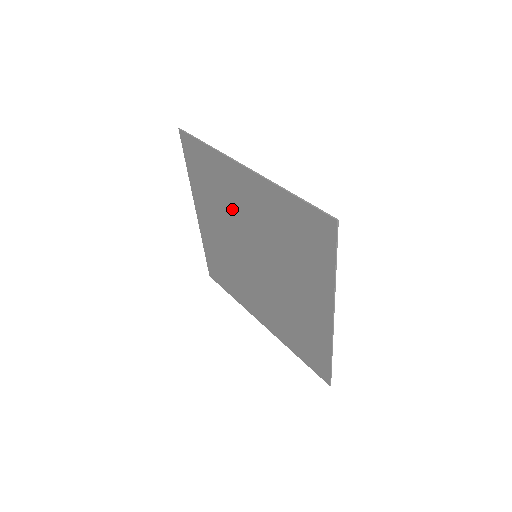
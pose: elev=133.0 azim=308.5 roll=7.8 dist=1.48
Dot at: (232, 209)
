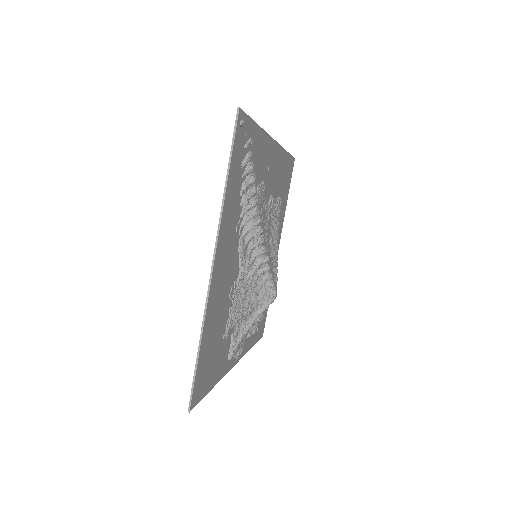
Dot at: occluded
